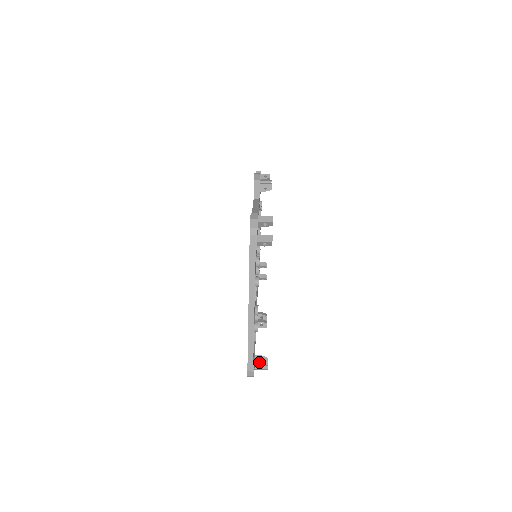
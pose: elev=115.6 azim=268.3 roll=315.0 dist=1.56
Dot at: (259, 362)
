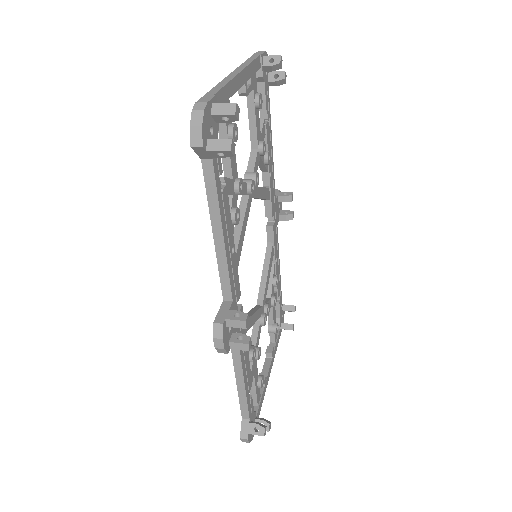
Dot at: (222, 105)
